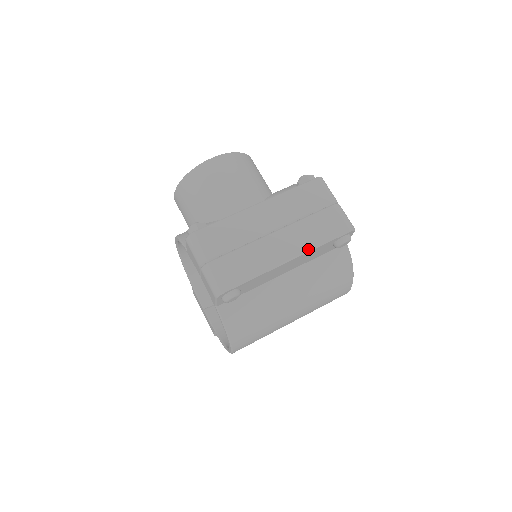
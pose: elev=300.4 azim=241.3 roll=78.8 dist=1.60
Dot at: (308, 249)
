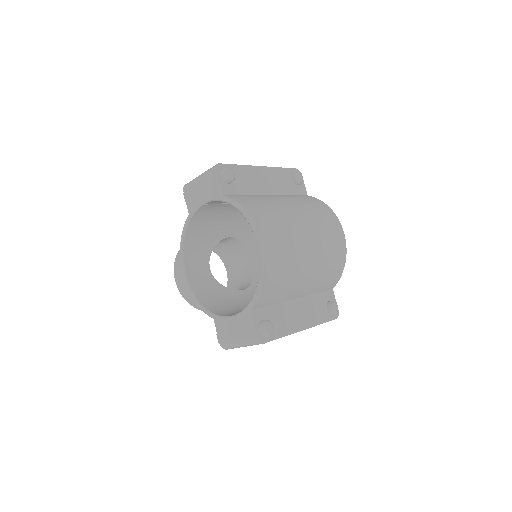
Dot at: (271, 167)
